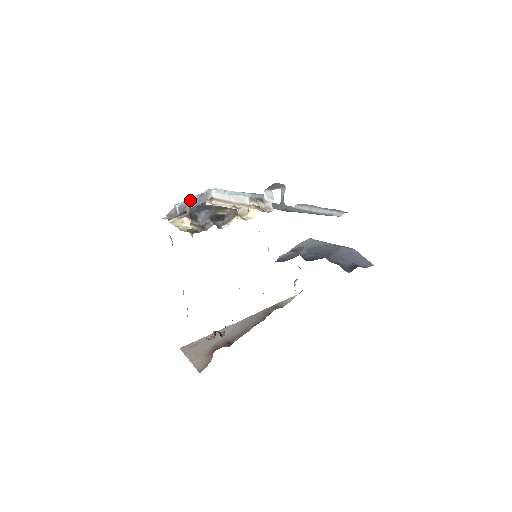
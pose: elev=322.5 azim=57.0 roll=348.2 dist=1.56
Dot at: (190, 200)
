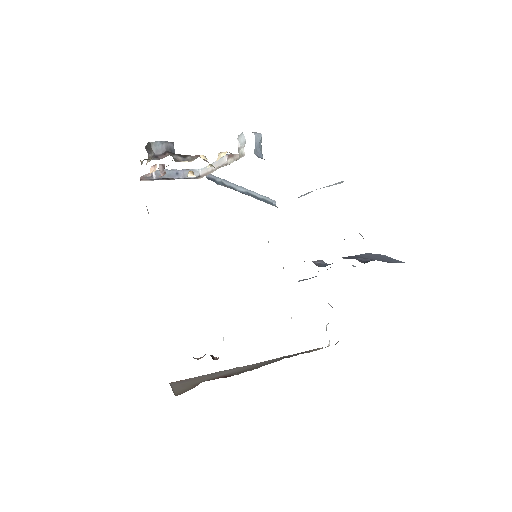
Dot at: (171, 170)
